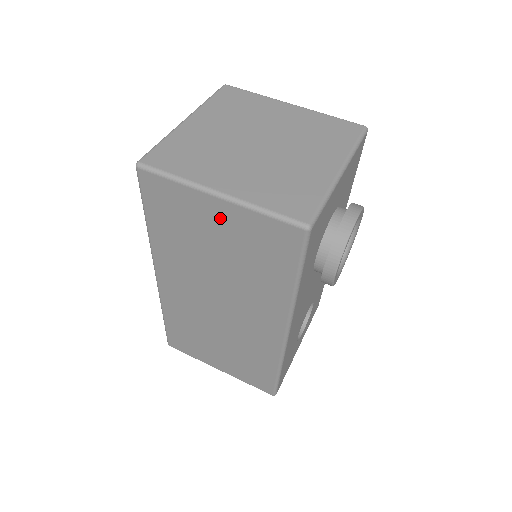
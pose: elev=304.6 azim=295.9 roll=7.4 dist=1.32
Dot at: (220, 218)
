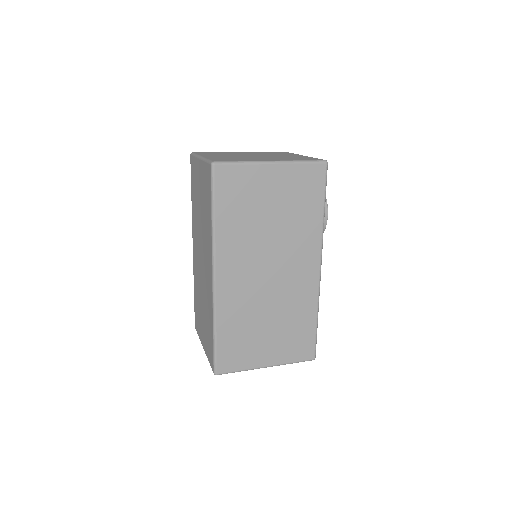
Dot at: (274, 181)
